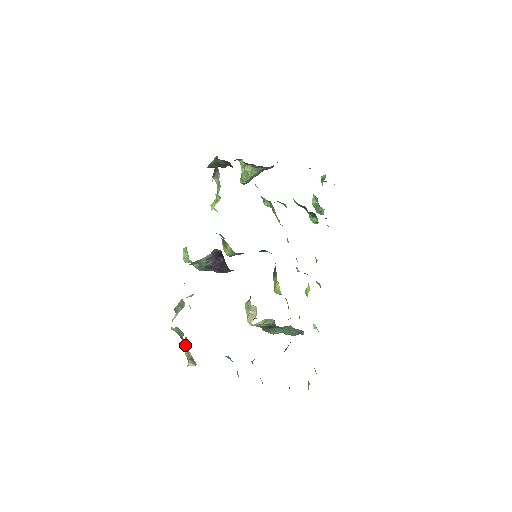
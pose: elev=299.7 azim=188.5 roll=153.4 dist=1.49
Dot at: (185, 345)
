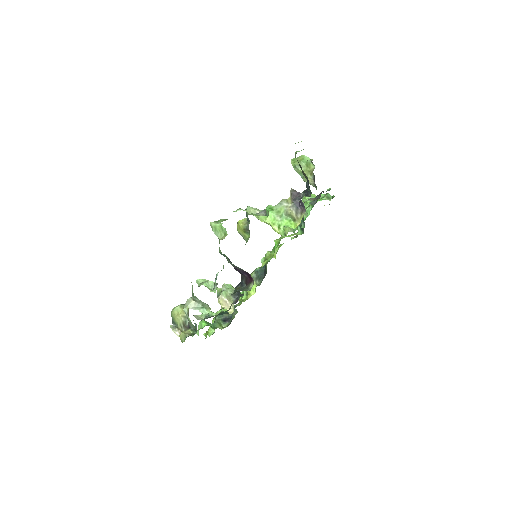
Dot at: (185, 324)
